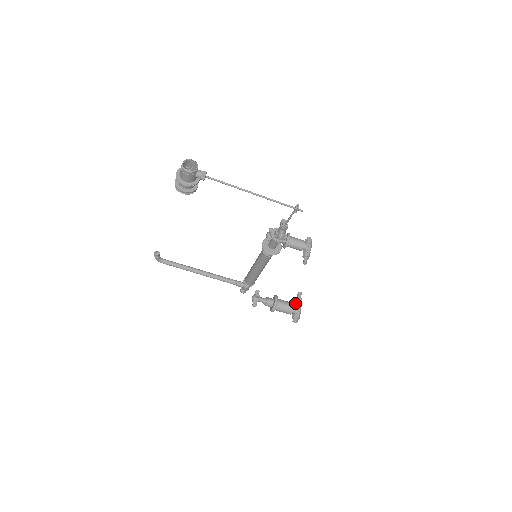
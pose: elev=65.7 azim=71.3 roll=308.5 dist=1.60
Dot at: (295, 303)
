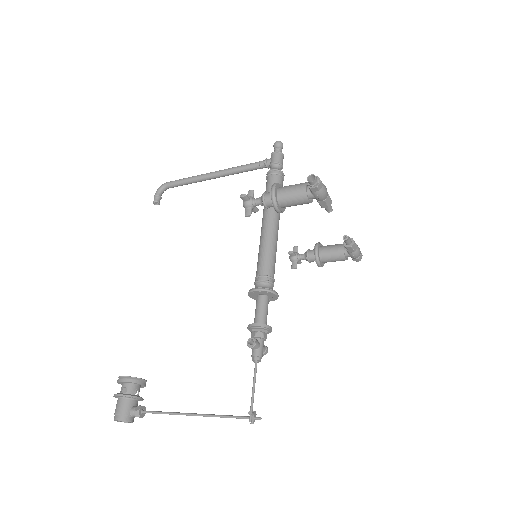
Dot at: (346, 250)
